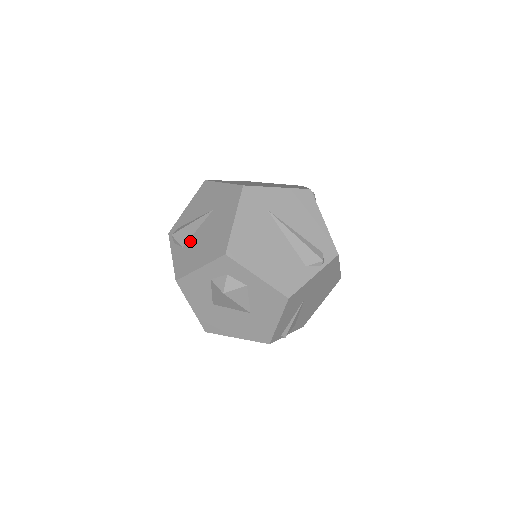
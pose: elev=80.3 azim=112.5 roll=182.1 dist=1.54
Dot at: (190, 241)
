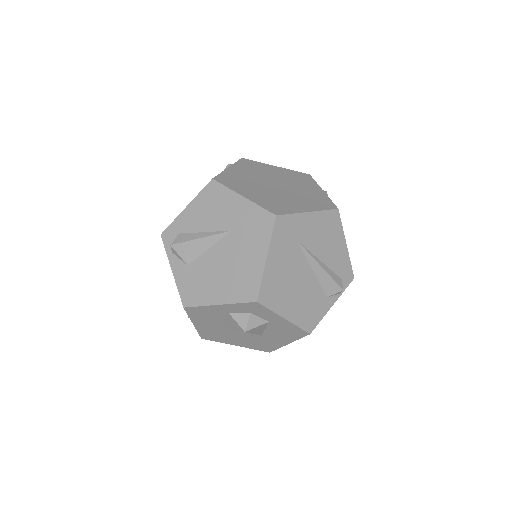
Dot at: (199, 261)
